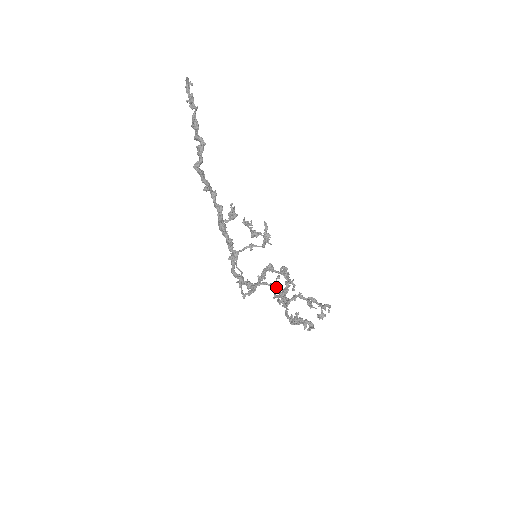
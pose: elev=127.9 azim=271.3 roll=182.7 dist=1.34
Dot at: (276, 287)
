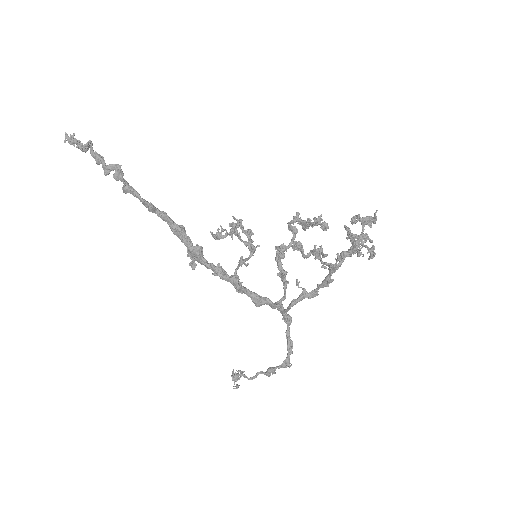
Dot at: (306, 292)
